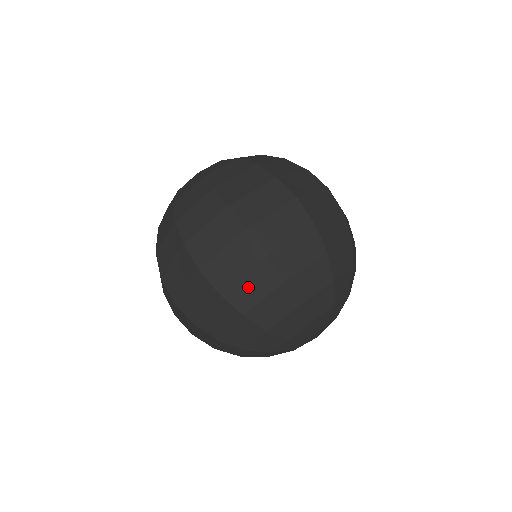
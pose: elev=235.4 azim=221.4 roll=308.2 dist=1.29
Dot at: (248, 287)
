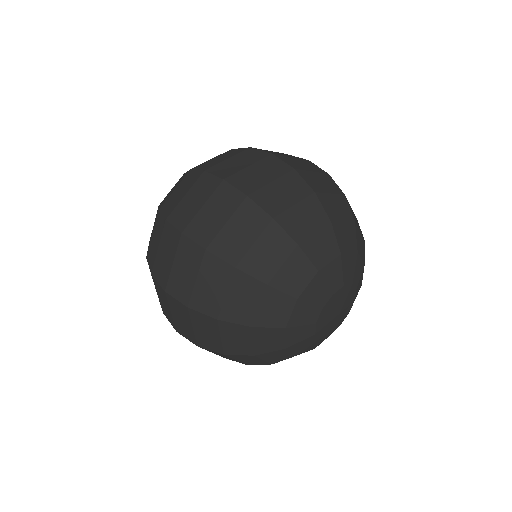
Dot at: (207, 289)
